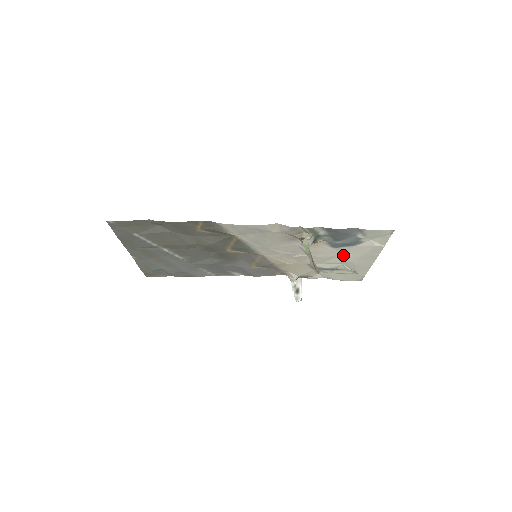
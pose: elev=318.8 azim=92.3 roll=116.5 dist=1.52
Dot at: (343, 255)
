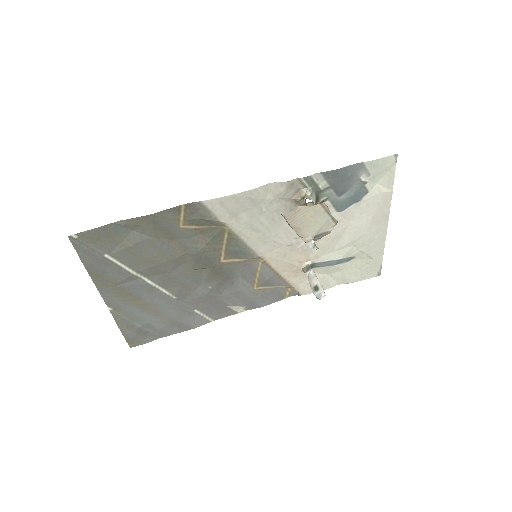
Dot at: (352, 225)
